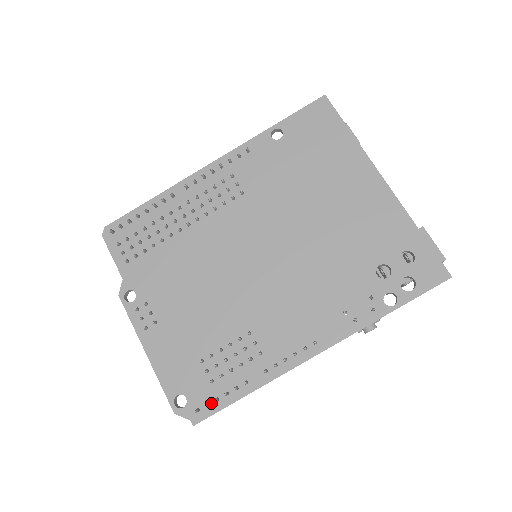
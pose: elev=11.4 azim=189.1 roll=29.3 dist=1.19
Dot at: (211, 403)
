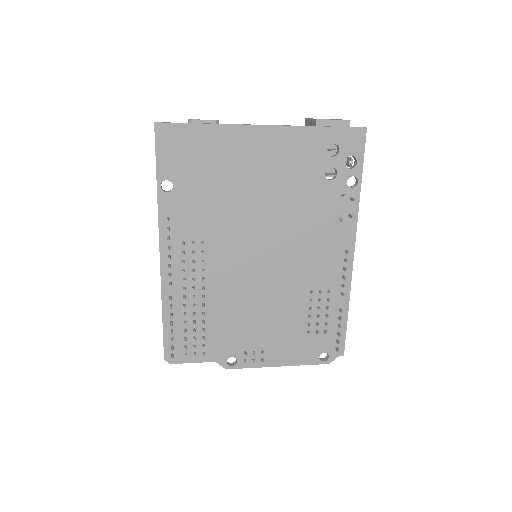
Dot at: (338, 338)
